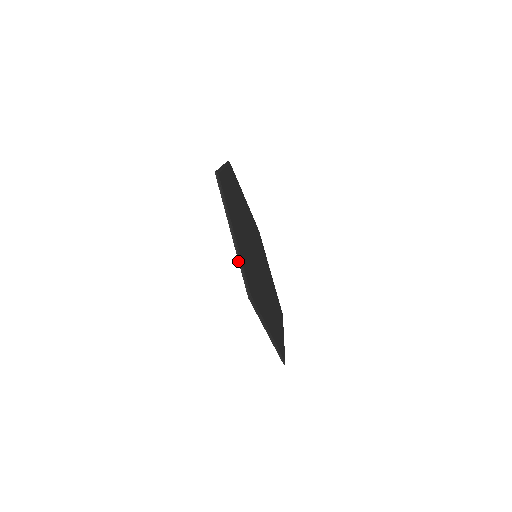
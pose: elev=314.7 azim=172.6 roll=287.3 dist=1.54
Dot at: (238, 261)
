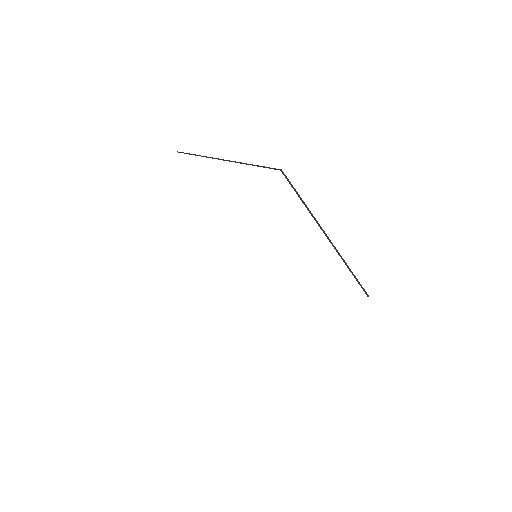
Dot at: (345, 264)
